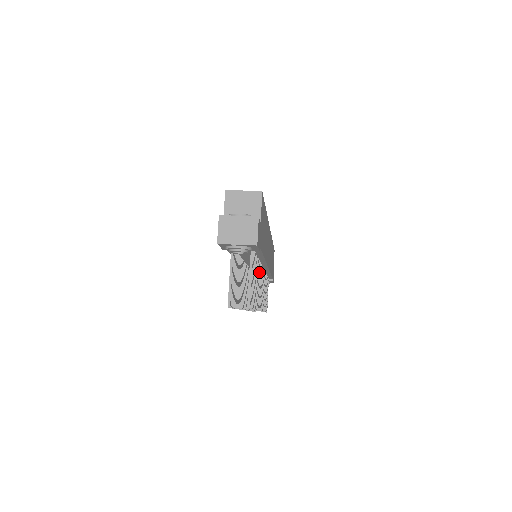
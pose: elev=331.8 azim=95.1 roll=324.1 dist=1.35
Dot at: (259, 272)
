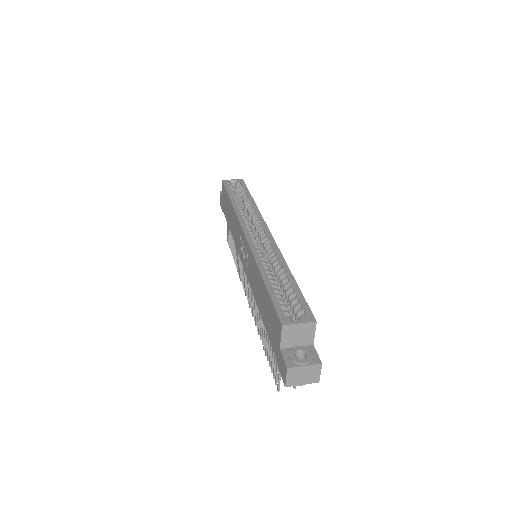
Dot at: occluded
